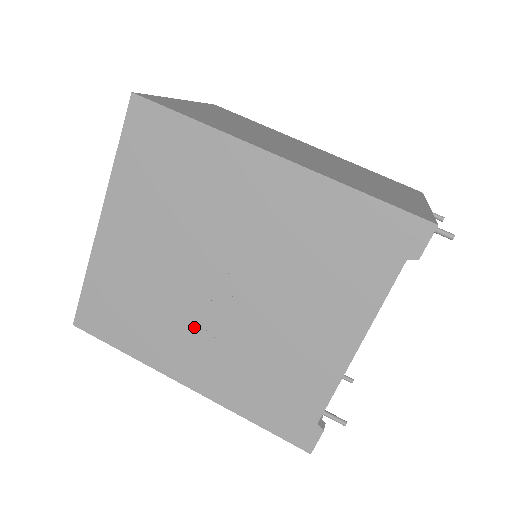
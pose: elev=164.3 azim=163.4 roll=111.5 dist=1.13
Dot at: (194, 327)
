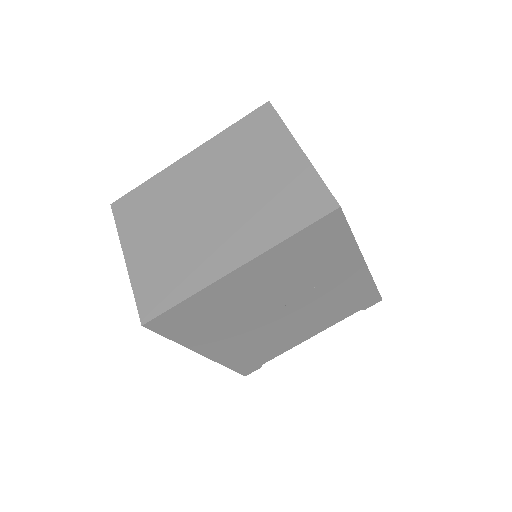
Dot at: (241, 329)
